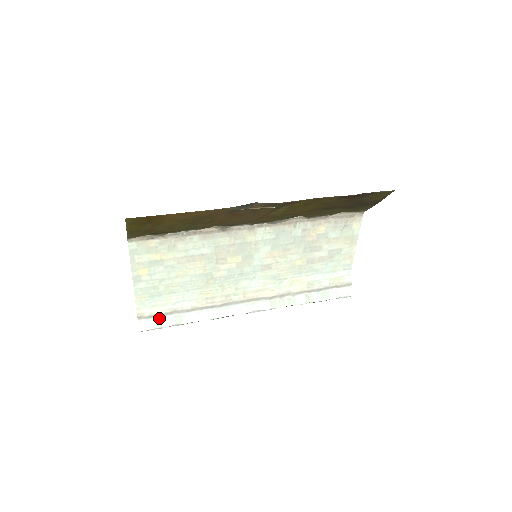
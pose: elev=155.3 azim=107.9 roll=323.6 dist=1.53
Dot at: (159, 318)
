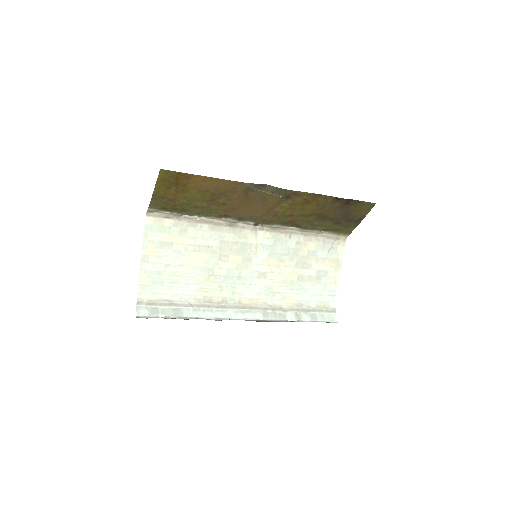
Dot at: (157, 307)
